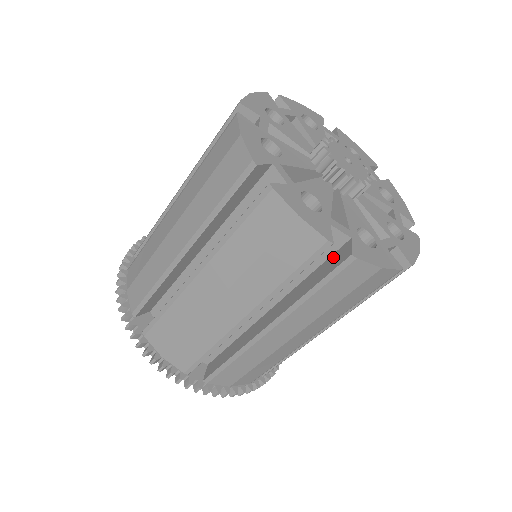
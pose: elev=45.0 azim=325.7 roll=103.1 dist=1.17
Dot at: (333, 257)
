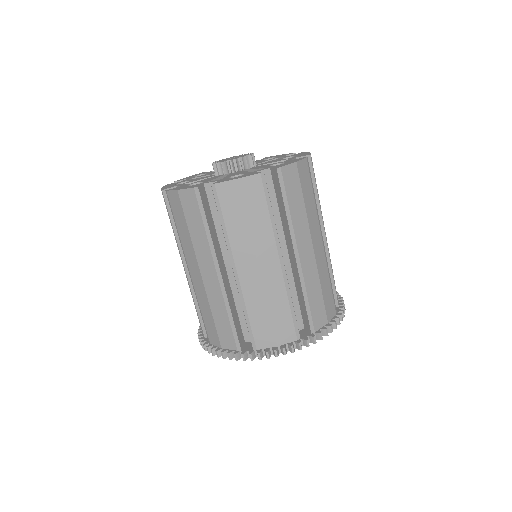
Dot at: occluded
